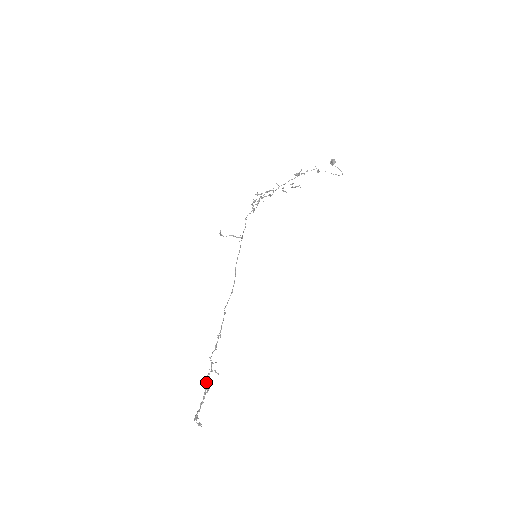
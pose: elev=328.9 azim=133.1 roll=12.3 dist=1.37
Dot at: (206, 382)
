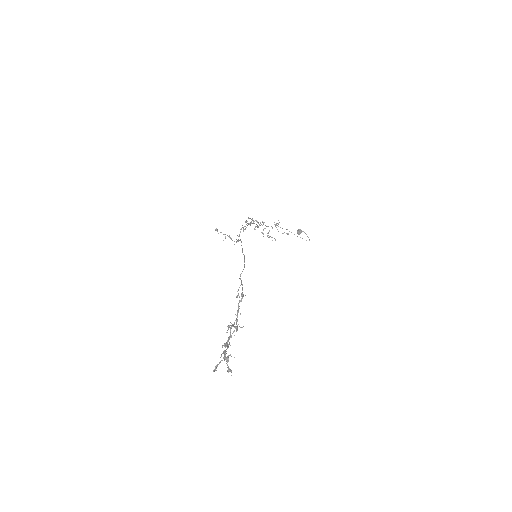
Dot at: (230, 330)
